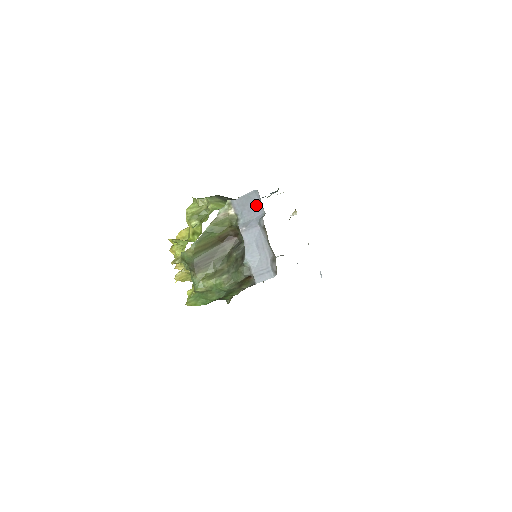
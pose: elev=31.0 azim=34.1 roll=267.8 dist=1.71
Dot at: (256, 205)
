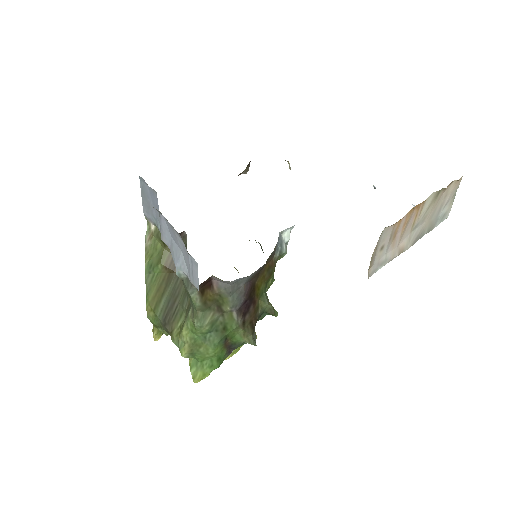
Dot at: (150, 194)
